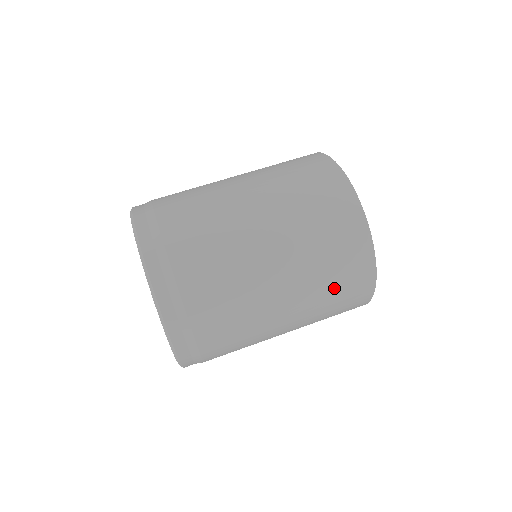
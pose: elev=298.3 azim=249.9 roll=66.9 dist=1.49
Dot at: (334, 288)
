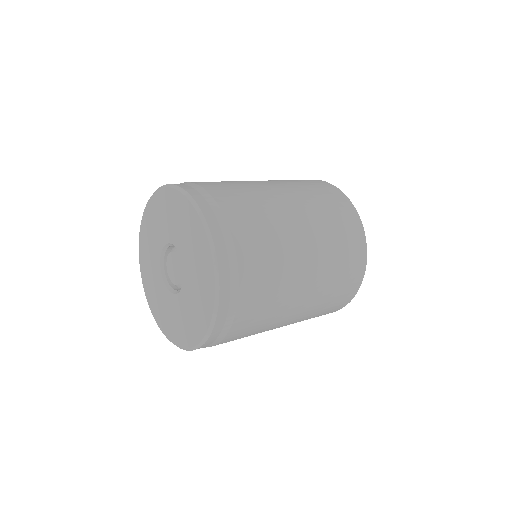
Dot at: (338, 237)
